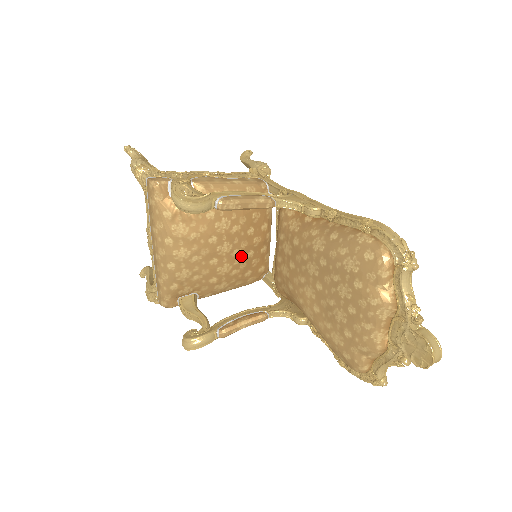
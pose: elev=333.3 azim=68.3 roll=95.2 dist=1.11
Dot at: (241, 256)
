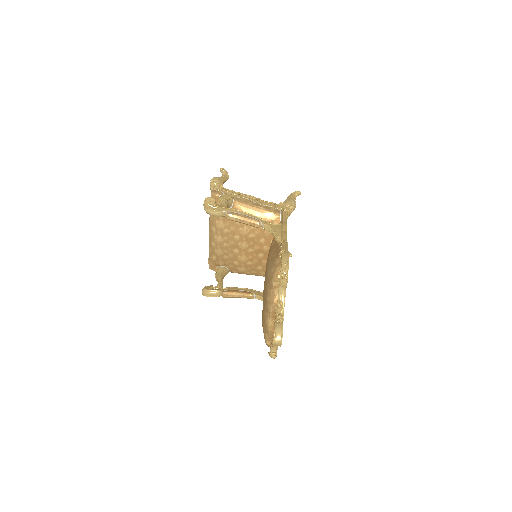
Dot at: (254, 254)
